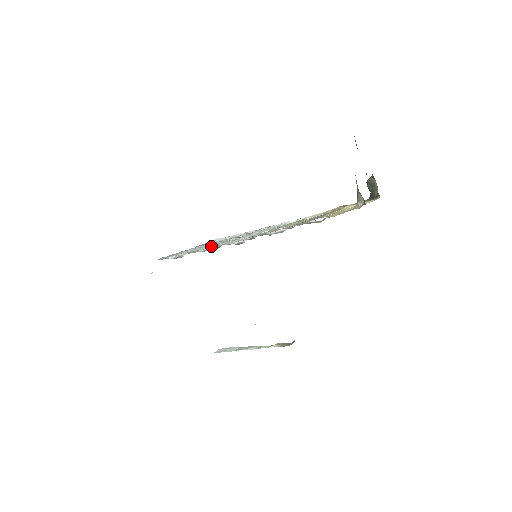
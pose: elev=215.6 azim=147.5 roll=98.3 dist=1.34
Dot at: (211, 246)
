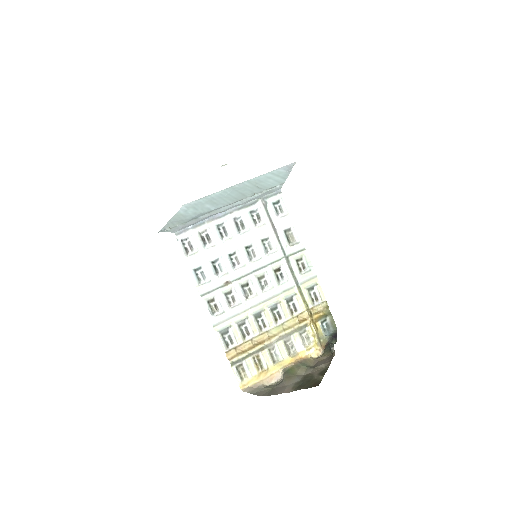
Dot at: (204, 285)
